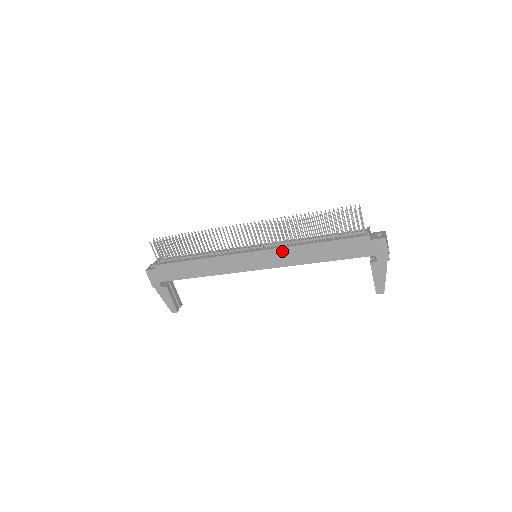
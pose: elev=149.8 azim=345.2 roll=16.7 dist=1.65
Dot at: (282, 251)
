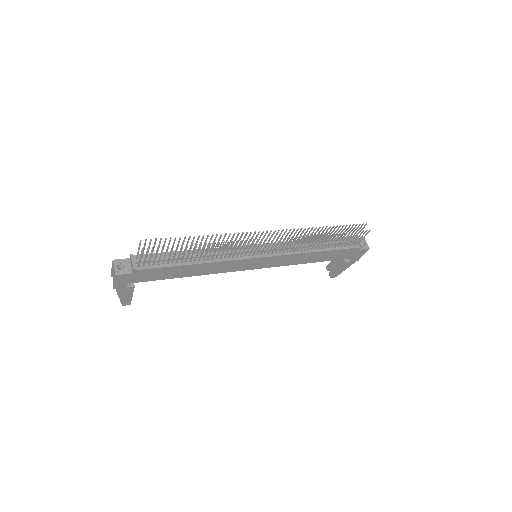
Dot at: (289, 257)
